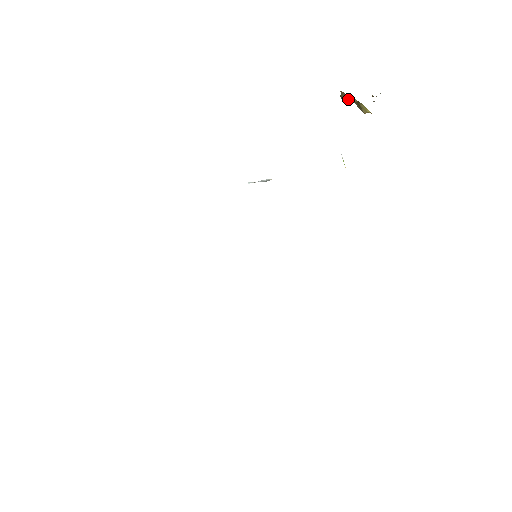
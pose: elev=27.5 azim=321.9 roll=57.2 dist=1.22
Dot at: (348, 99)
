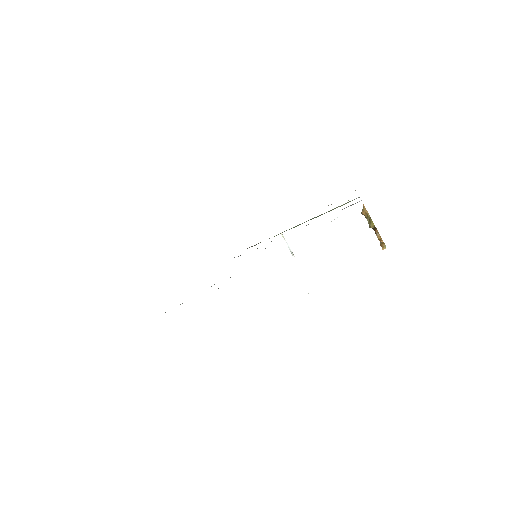
Dot at: (365, 215)
